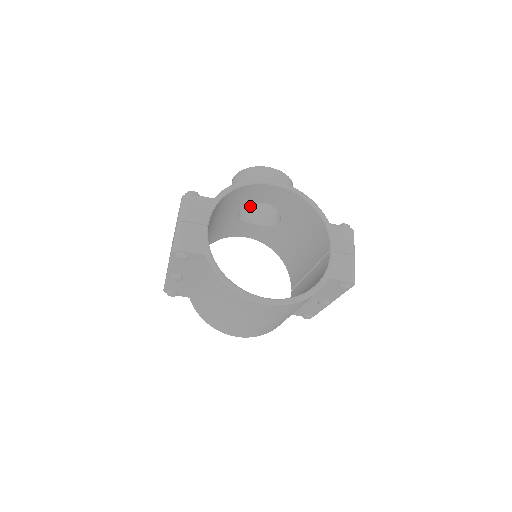
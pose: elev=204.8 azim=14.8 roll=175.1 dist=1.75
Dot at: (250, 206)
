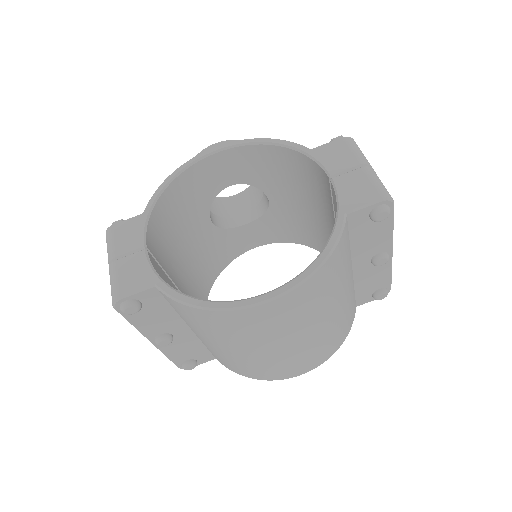
Dot at: (232, 209)
